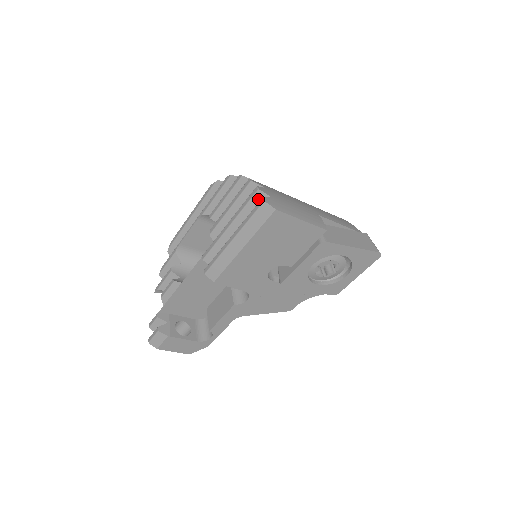
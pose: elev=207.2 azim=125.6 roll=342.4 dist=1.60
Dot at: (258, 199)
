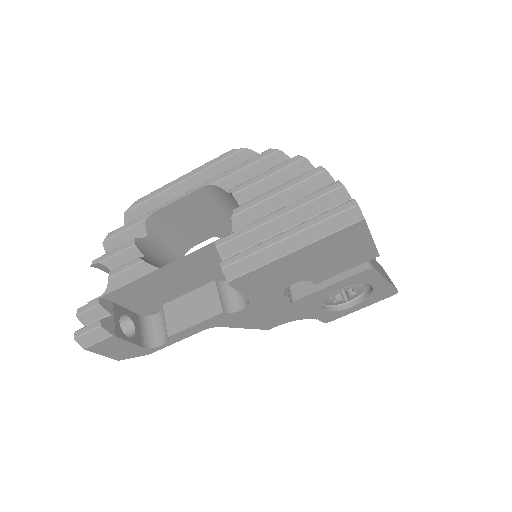
Dot at: (336, 197)
